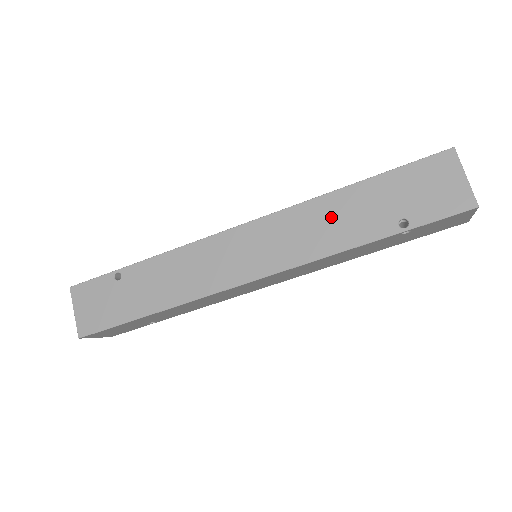
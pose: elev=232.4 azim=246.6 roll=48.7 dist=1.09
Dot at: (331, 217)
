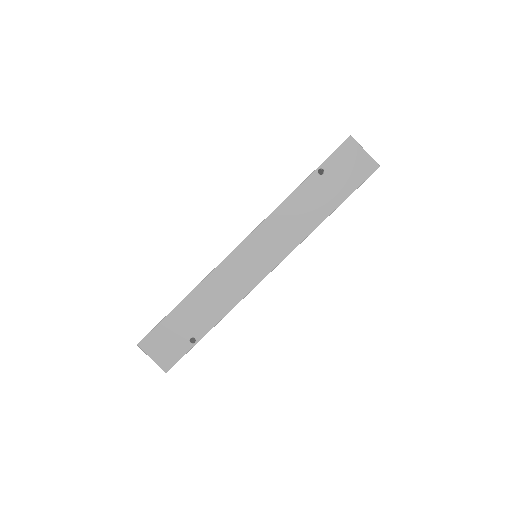
Dot at: occluded
